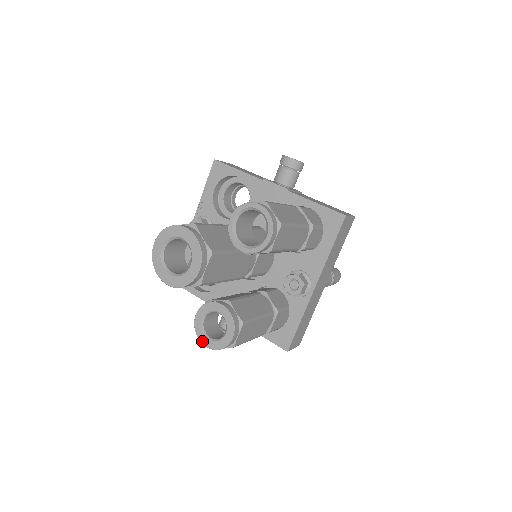
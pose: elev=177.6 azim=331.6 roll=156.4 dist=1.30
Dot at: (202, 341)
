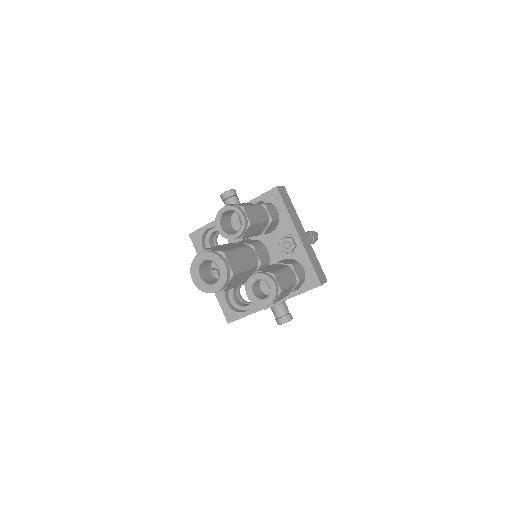
Dot at: (263, 305)
